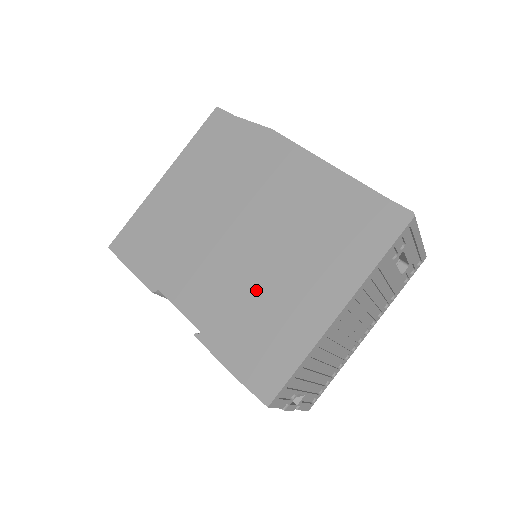
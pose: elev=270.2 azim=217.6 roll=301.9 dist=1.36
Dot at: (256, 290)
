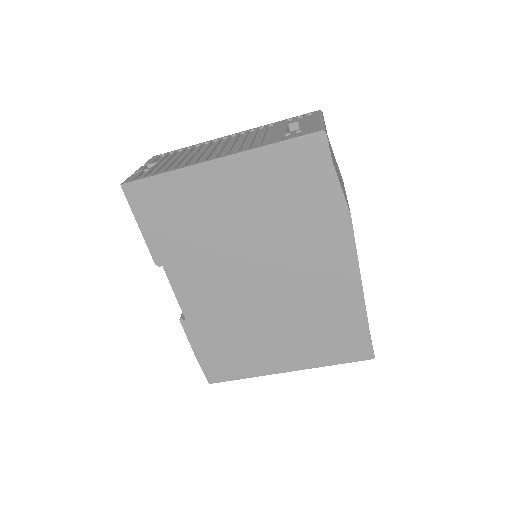
Dot at: (244, 325)
